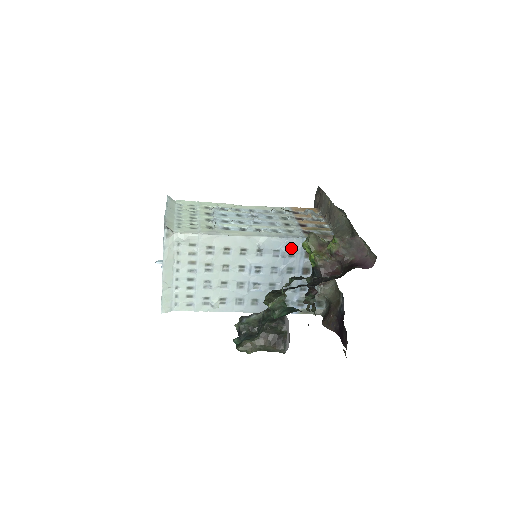
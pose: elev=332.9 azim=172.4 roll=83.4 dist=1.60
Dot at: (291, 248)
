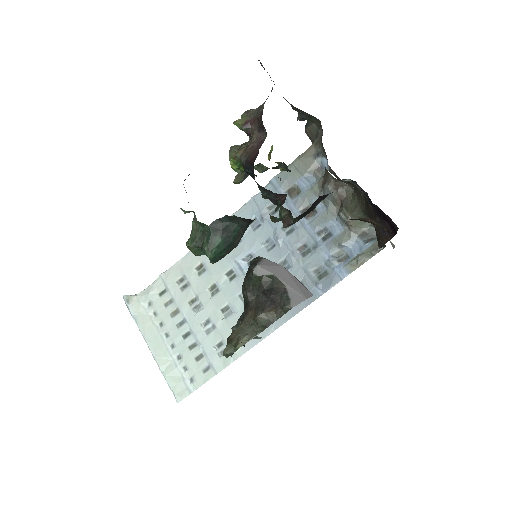
Dot at: (266, 203)
